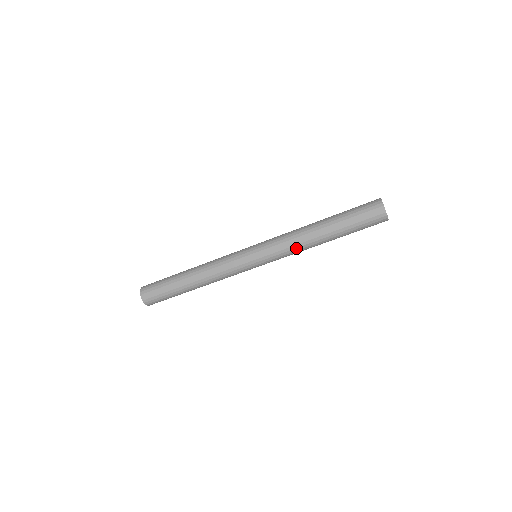
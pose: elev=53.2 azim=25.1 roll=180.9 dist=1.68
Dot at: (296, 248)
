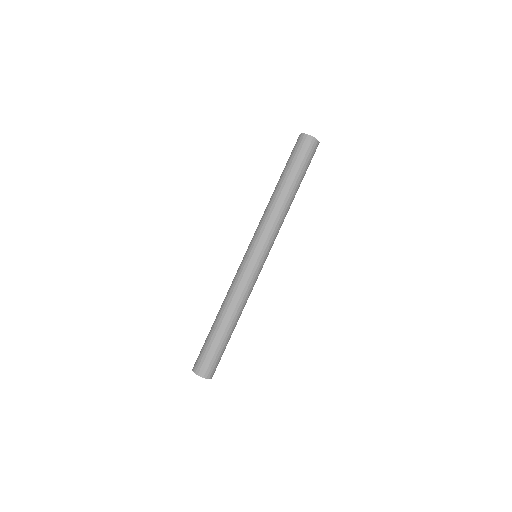
Dot at: (281, 221)
